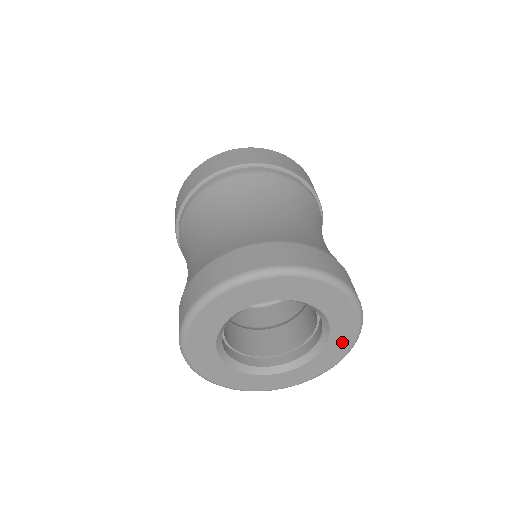
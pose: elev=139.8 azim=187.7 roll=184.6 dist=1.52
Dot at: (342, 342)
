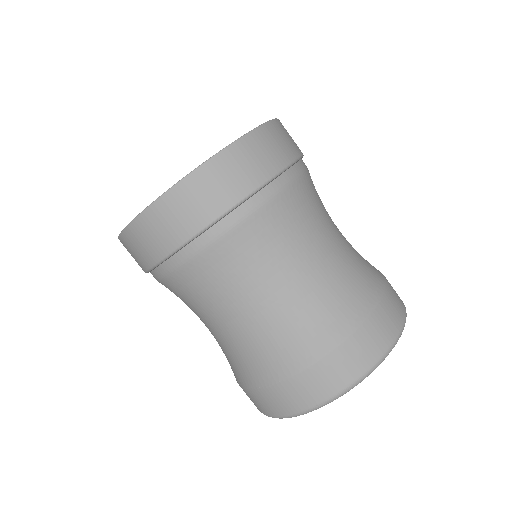
Dot at: occluded
